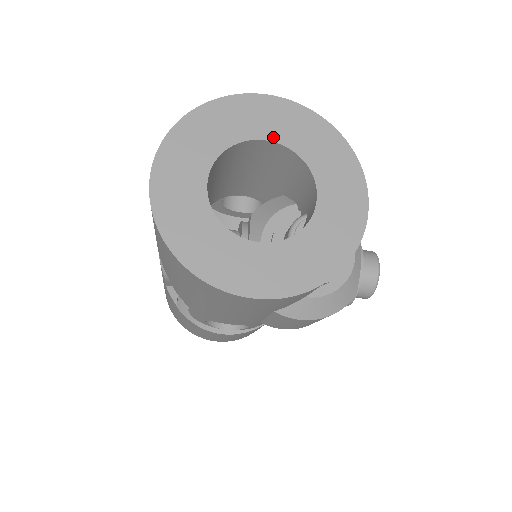
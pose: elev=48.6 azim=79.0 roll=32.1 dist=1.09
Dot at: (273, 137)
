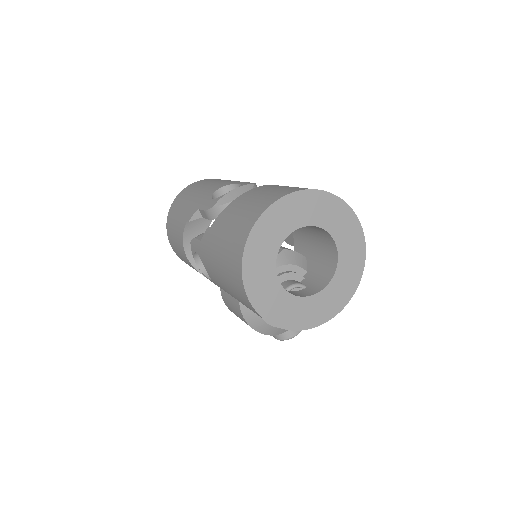
Dot at: (339, 245)
